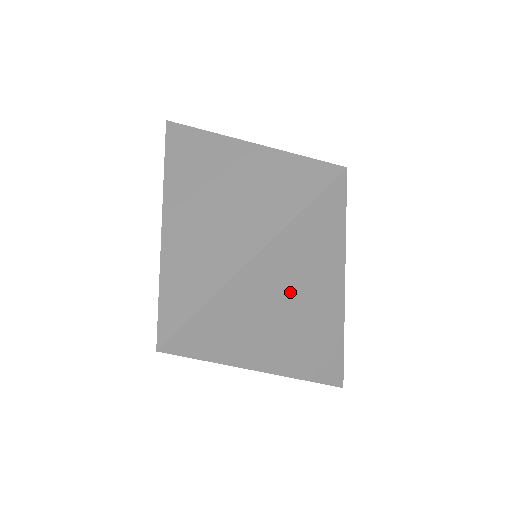
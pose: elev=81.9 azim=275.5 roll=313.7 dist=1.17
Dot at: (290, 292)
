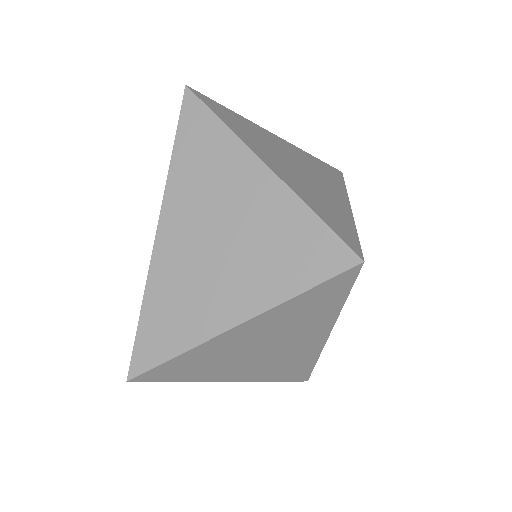
Dot at: (271, 341)
